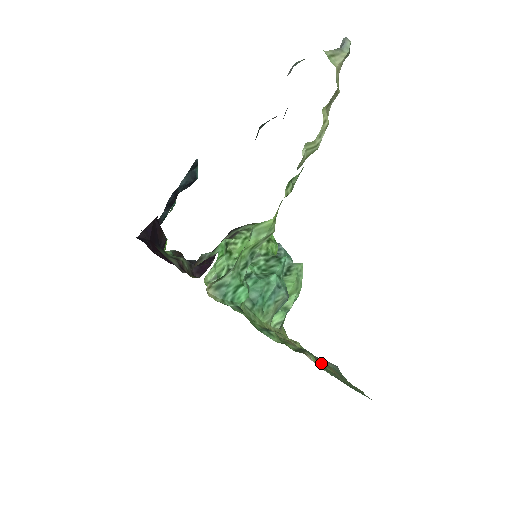
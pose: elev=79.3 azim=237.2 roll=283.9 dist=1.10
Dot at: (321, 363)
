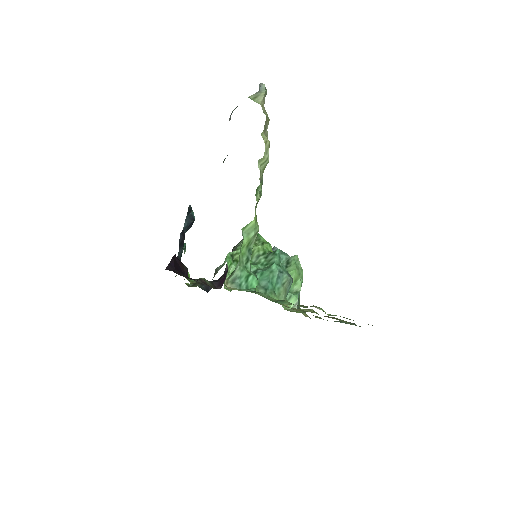
Dot at: (334, 318)
